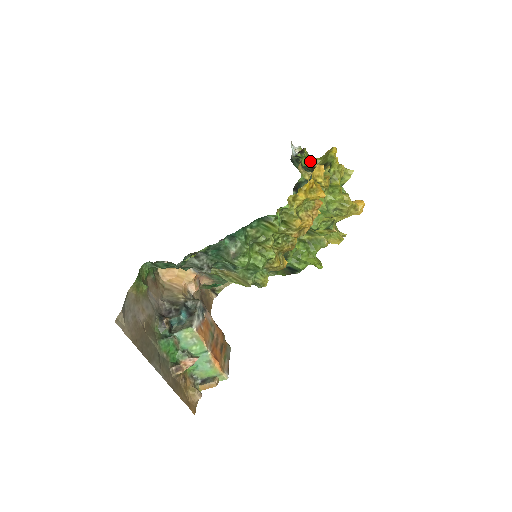
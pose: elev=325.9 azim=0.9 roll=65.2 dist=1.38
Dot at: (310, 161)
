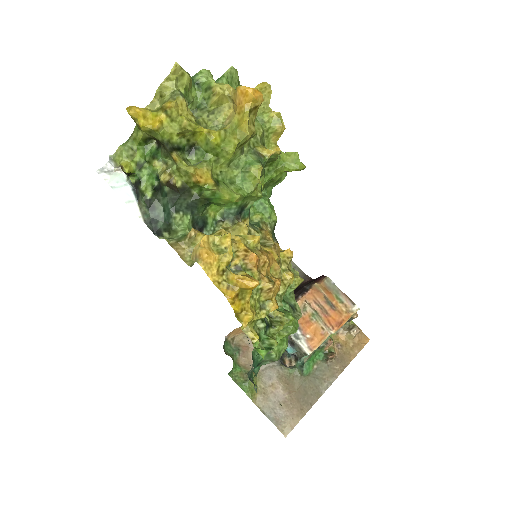
Dot at: (141, 147)
